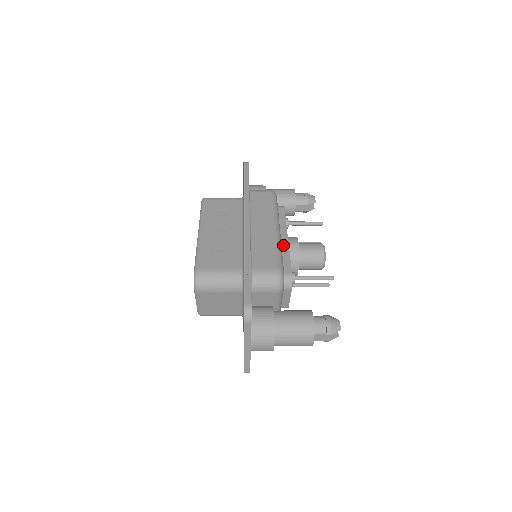
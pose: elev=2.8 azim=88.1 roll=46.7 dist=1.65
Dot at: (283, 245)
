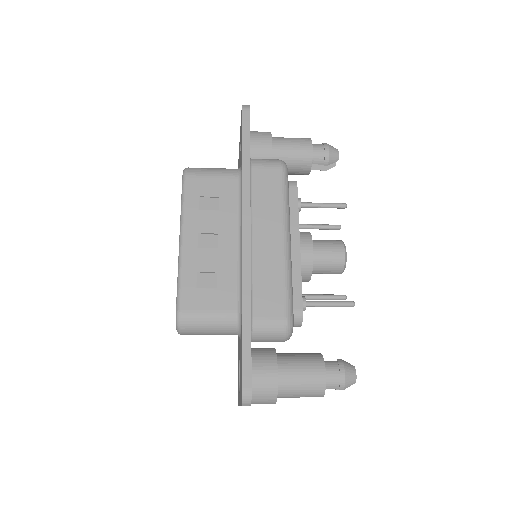
Dot at: (293, 260)
